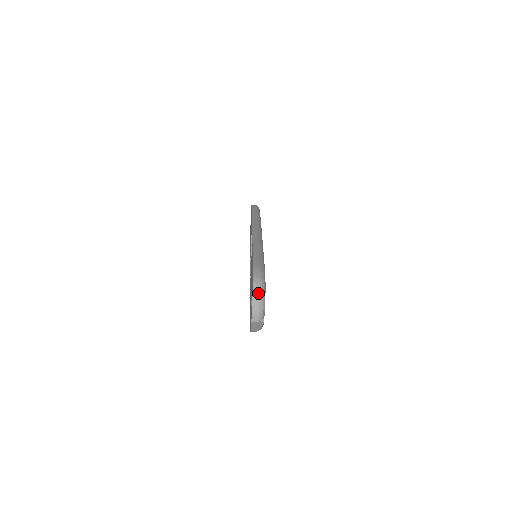
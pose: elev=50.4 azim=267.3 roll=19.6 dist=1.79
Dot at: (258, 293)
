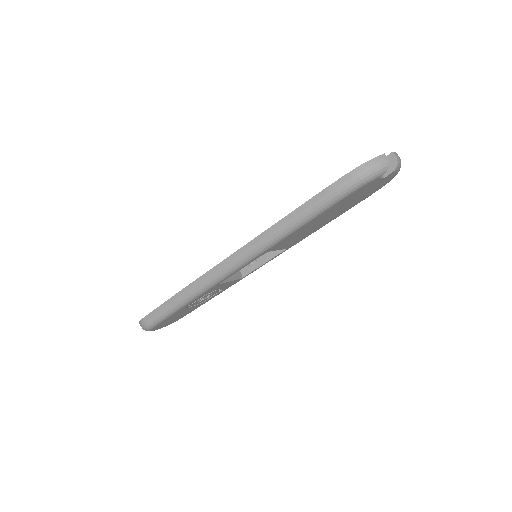
Dot at: occluded
